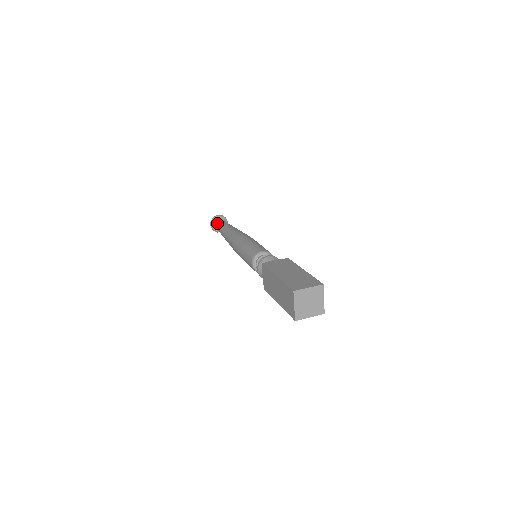
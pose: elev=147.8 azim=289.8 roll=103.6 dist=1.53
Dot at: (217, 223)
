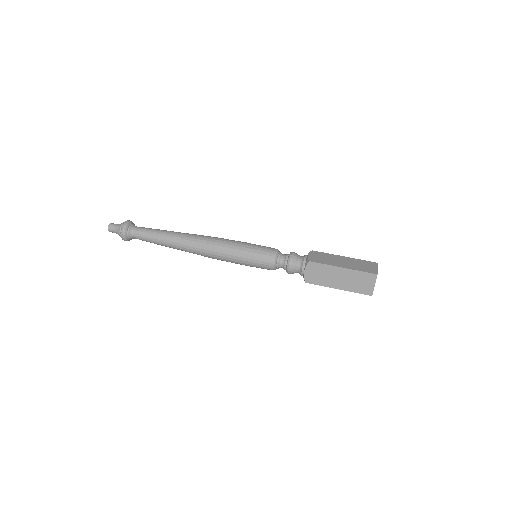
Dot at: (136, 231)
